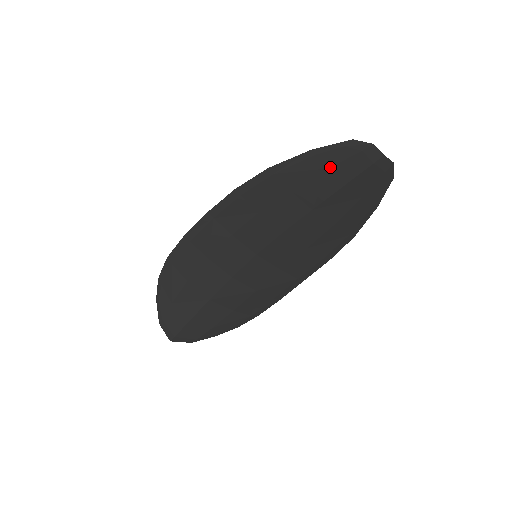
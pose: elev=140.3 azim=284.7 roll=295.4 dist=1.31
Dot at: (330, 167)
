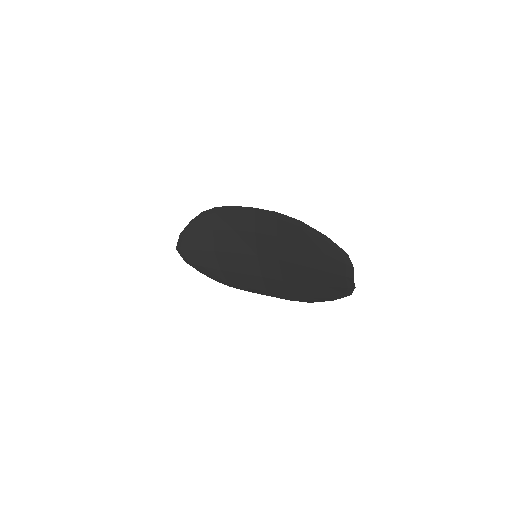
Dot at: (326, 254)
